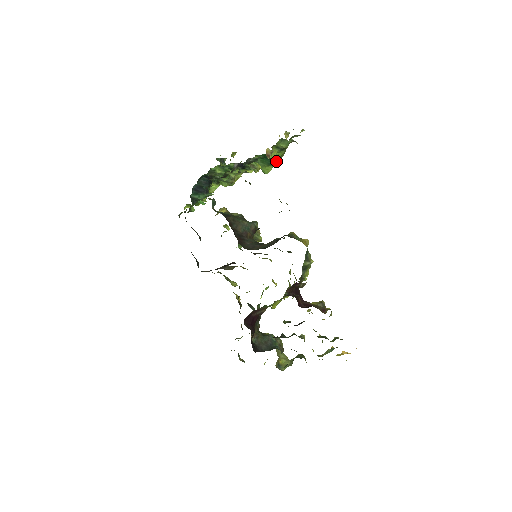
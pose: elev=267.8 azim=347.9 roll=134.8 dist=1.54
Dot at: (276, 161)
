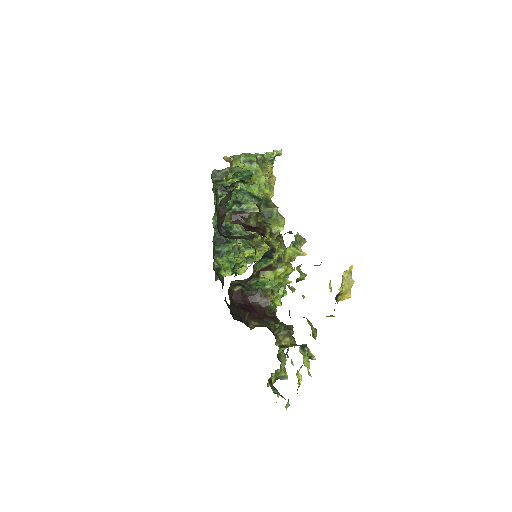
Dot at: occluded
